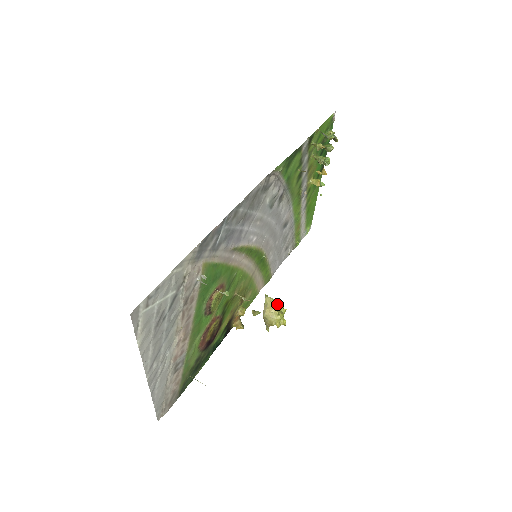
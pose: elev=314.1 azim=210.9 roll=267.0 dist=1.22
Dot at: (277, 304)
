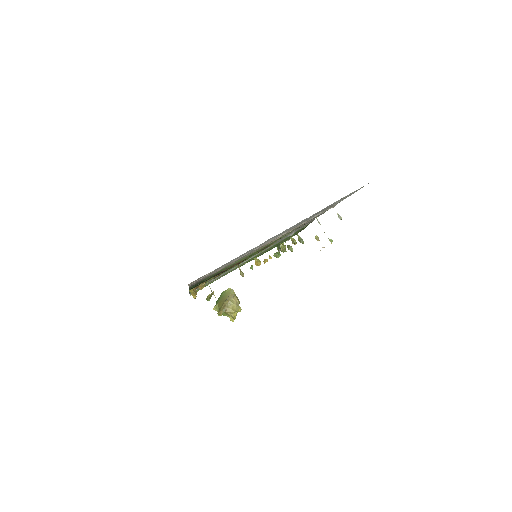
Dot at: occluded
